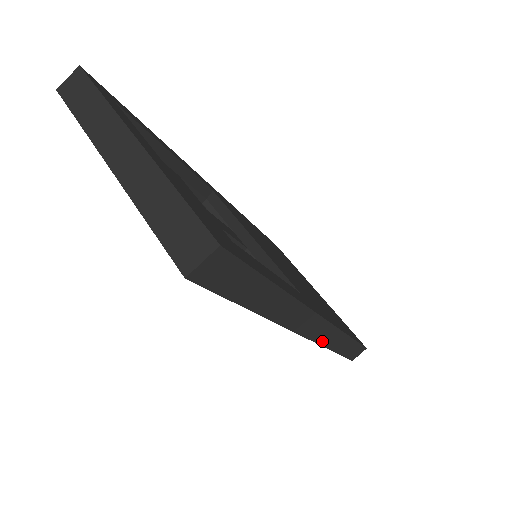
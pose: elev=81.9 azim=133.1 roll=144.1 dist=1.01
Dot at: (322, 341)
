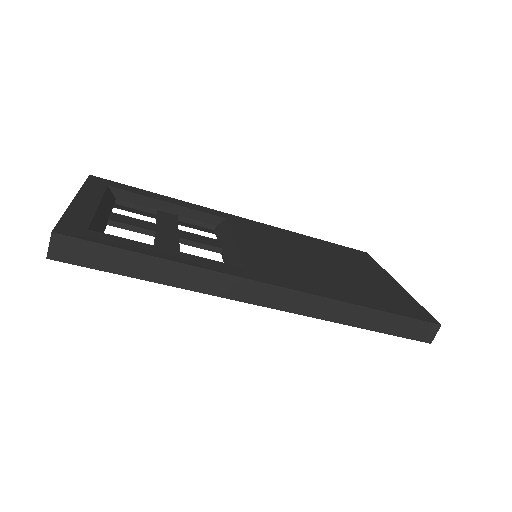
Dot at: (308, 312)
